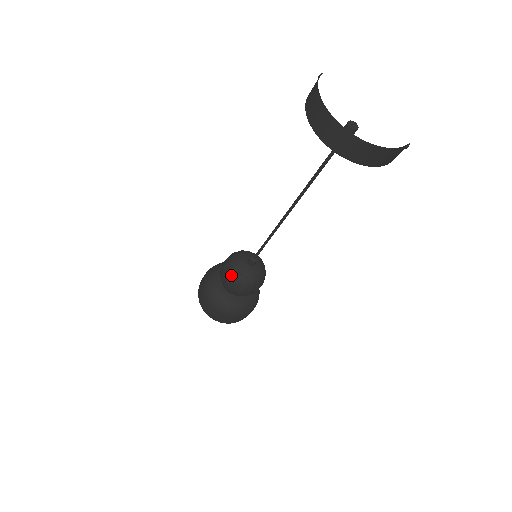
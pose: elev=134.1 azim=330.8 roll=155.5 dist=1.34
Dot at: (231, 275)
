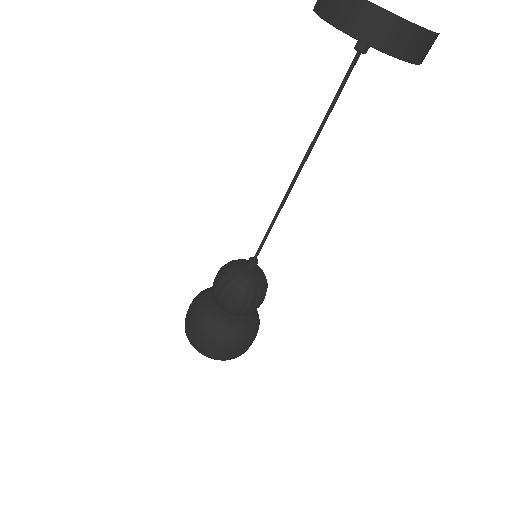
Dot at: (241, 293)
